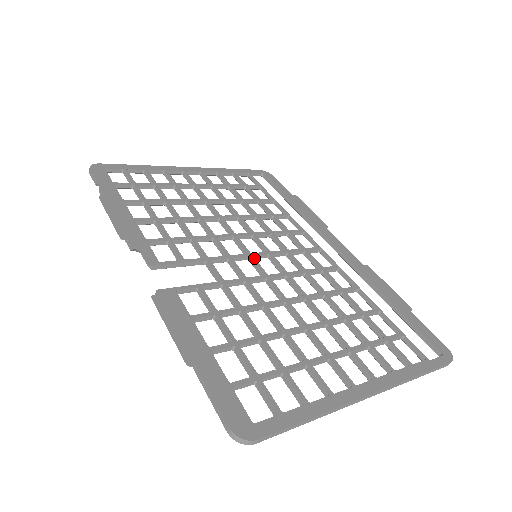
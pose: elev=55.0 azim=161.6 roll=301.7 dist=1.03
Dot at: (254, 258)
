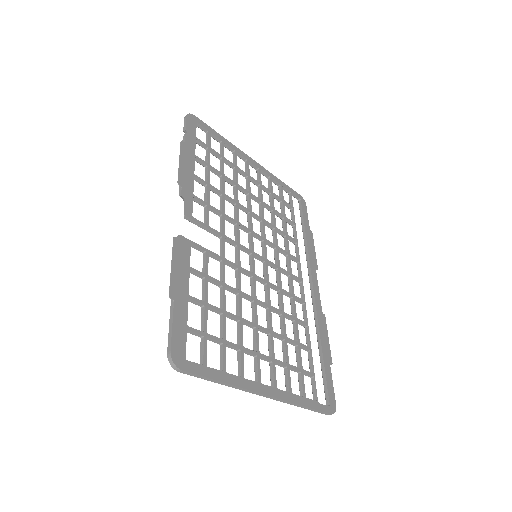
Dot at: (254, 257)
